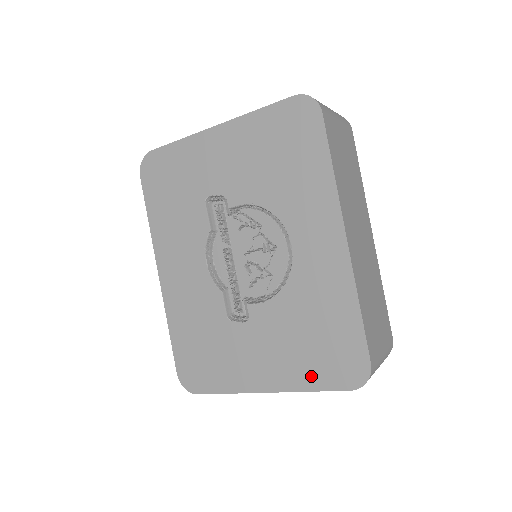
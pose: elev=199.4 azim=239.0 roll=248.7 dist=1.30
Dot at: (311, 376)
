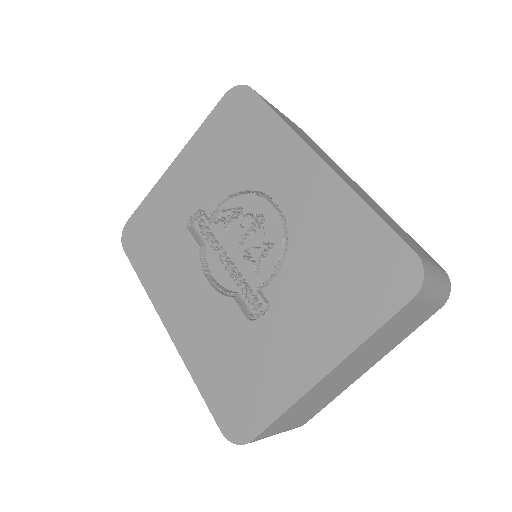
Dot at: (363, 316)
